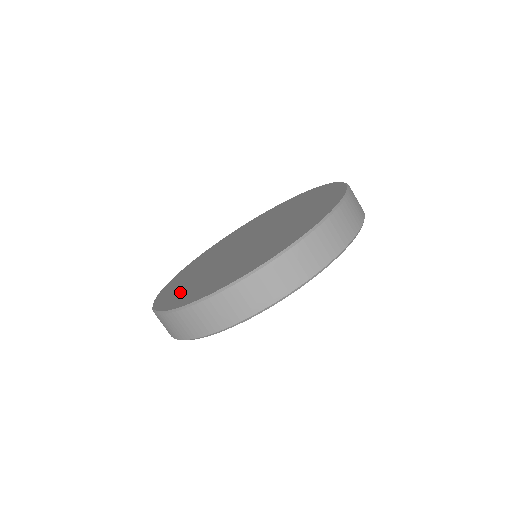
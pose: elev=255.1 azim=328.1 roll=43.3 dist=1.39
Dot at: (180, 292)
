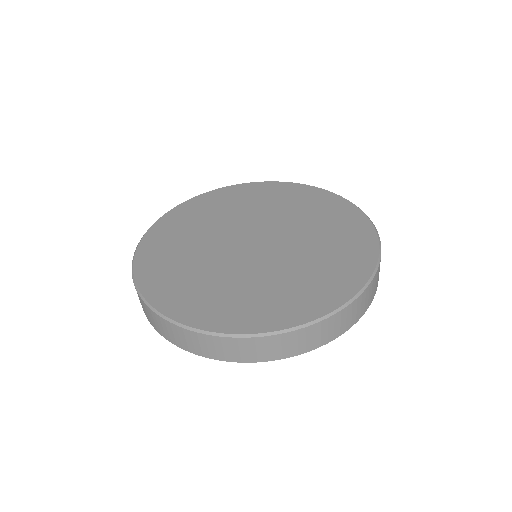
Dot at: (164, 251)
